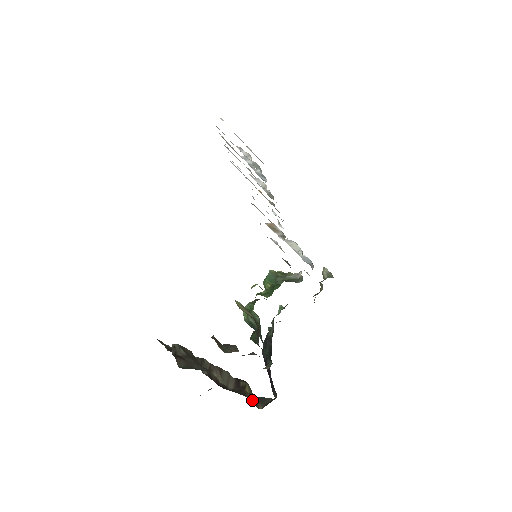
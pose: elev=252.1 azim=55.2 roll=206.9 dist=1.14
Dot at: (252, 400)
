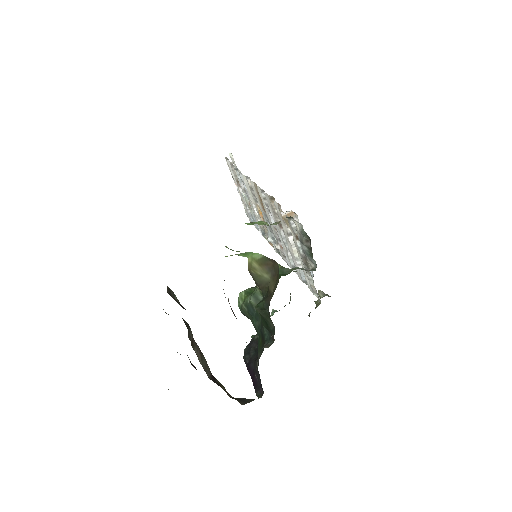
Dot at: (230, 397)
